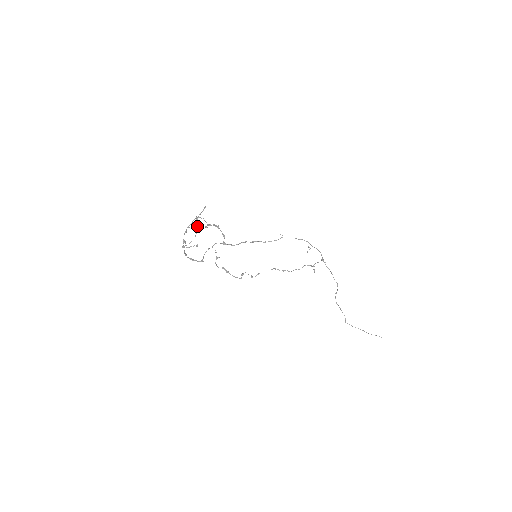
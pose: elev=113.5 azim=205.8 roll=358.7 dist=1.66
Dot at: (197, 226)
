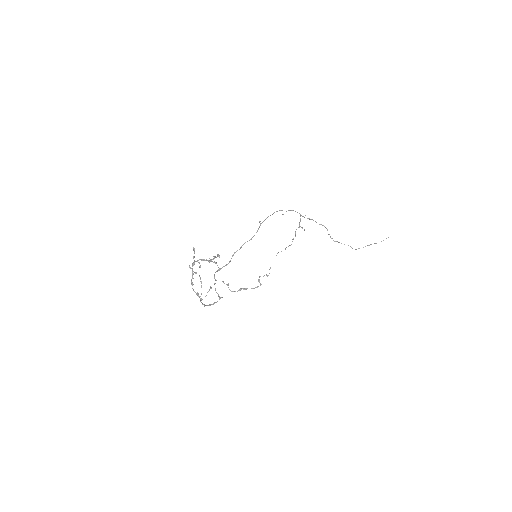
Dot at: (194, 272)
